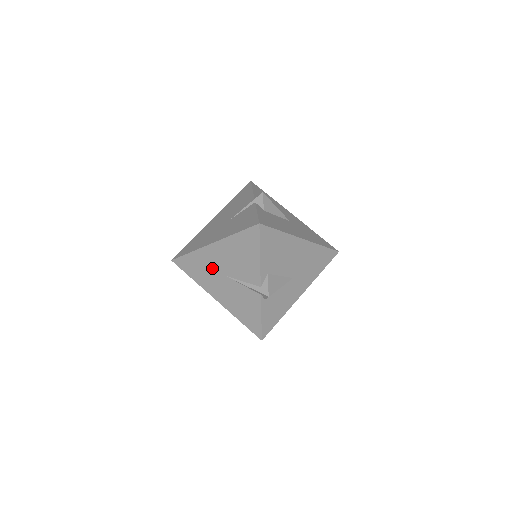
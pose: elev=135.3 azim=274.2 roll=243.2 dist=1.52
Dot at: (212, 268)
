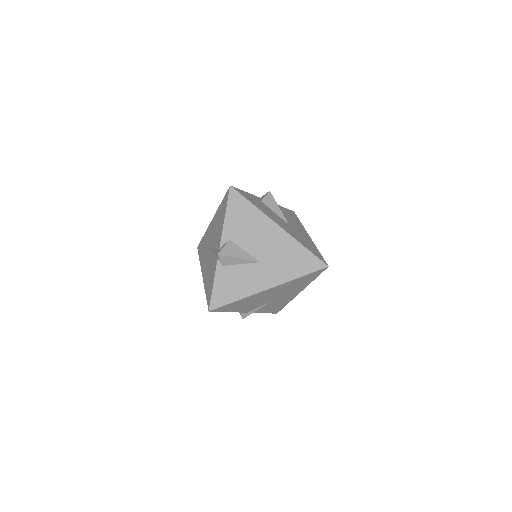
Dot at: (208, 244)
